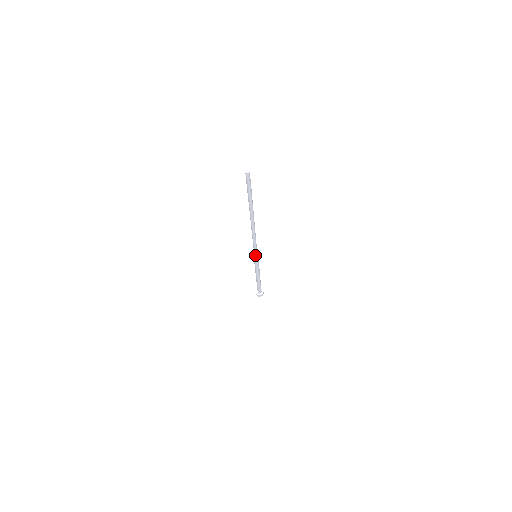
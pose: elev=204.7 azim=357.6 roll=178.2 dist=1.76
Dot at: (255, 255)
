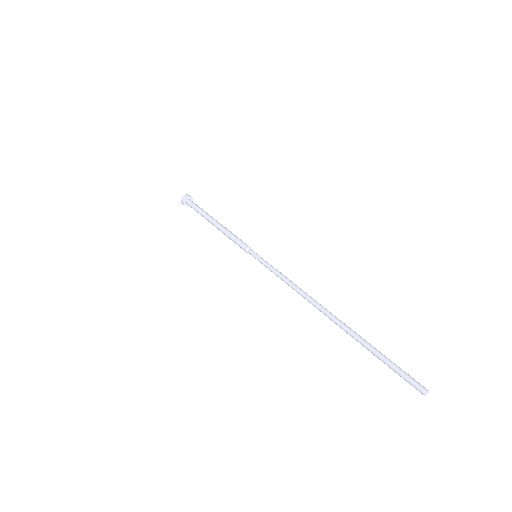
Dot at: (261, 261)
